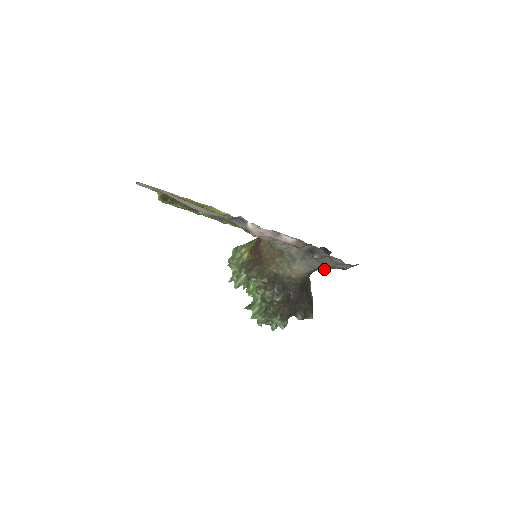
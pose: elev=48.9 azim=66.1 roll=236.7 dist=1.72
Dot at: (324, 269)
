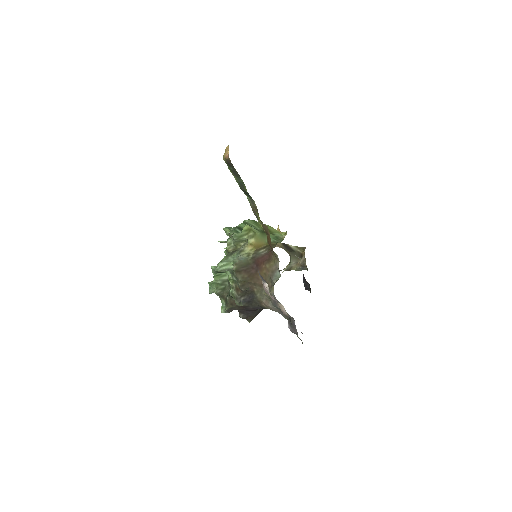
Dot at: occluded
